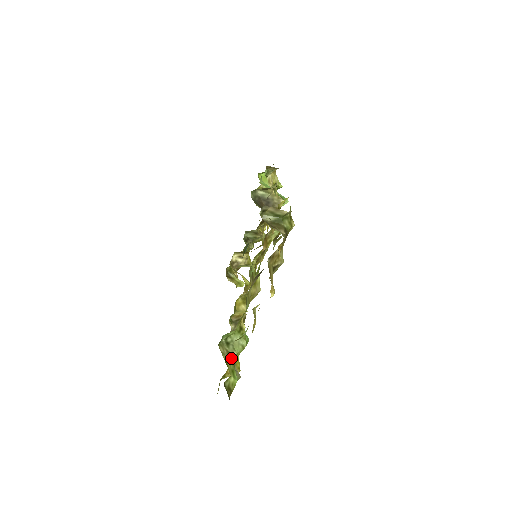
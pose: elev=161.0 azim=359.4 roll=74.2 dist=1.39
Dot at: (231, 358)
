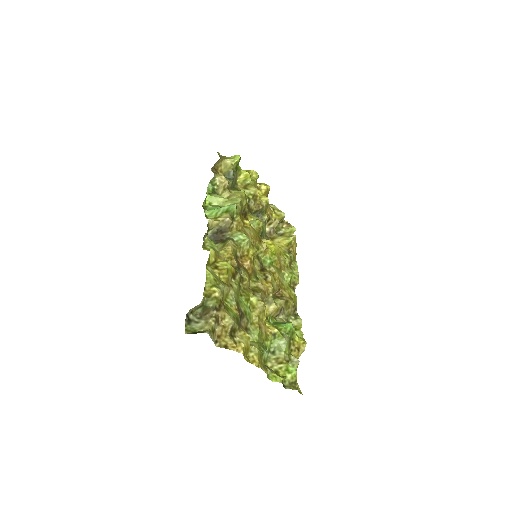
Dot at: (281, 361)
